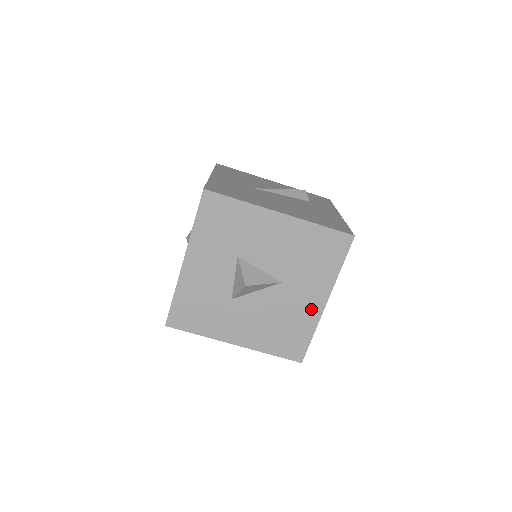
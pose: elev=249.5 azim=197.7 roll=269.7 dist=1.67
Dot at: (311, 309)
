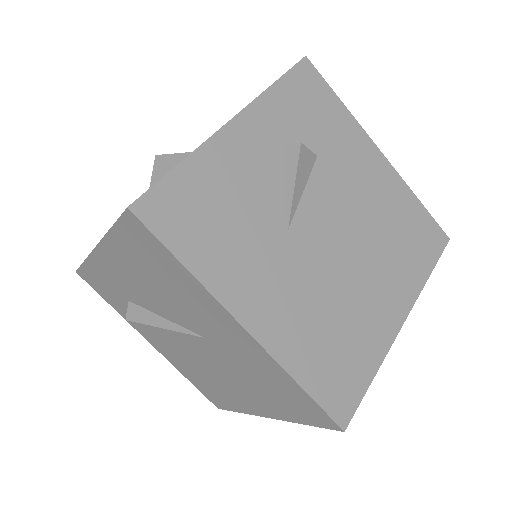
Dot at: occluded
